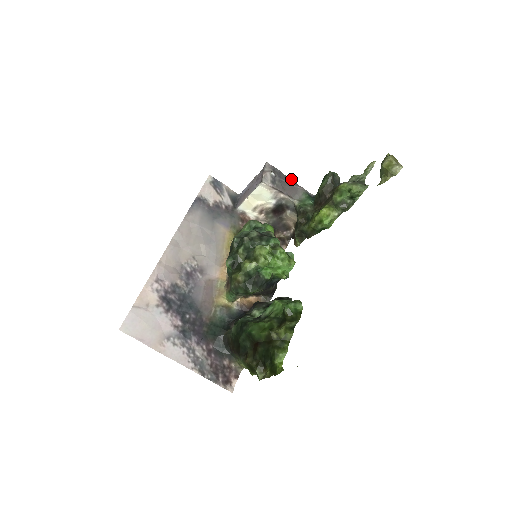
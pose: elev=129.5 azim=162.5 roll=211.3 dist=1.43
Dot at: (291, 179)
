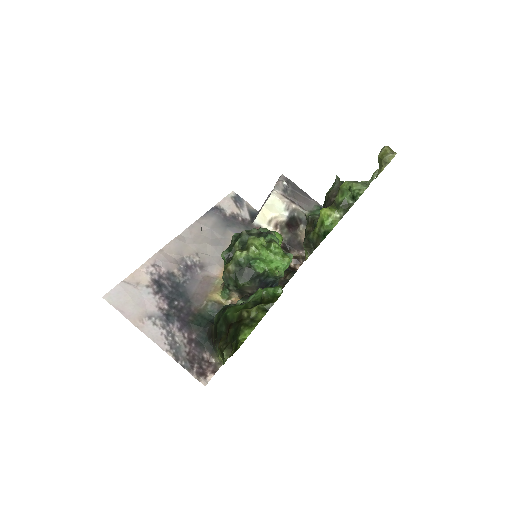
Dot at: (305, 192)
